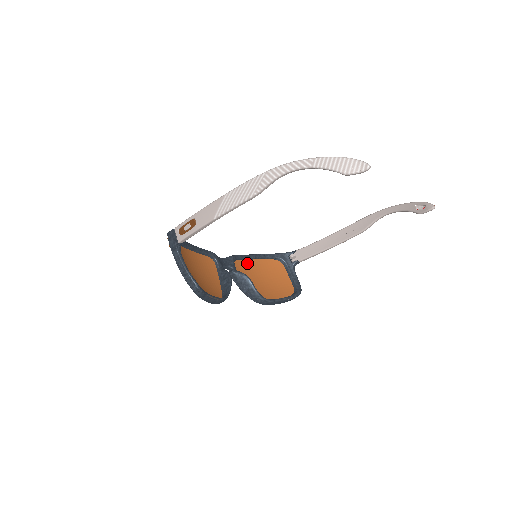
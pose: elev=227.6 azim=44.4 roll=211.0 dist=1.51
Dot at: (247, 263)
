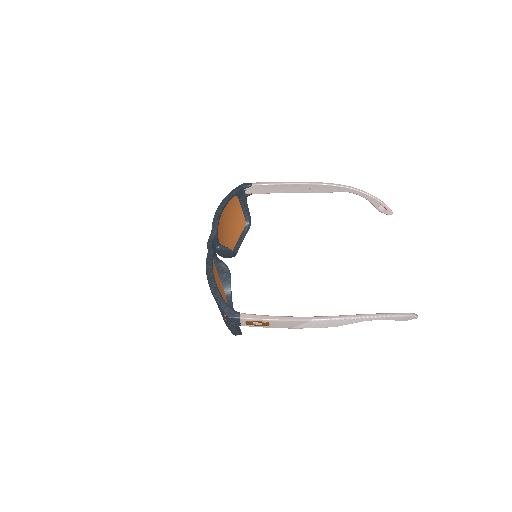
Dot at: (219, 220)
